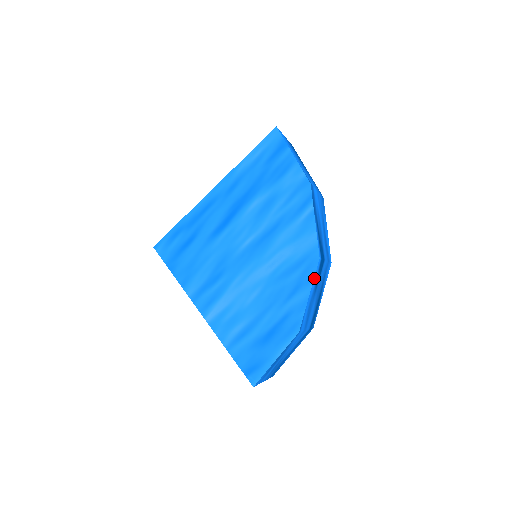
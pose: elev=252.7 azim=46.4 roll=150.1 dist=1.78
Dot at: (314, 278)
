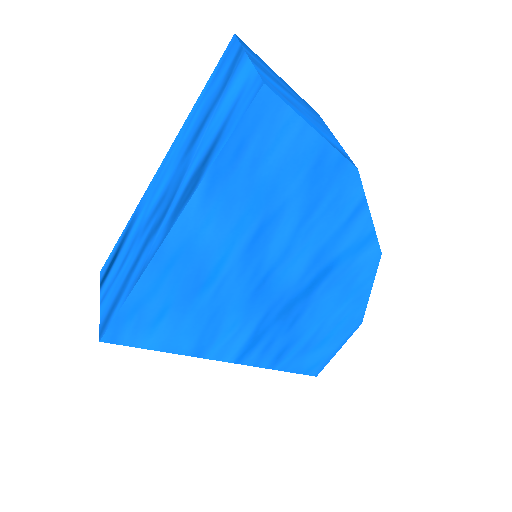
Dot at: (374, 273)
